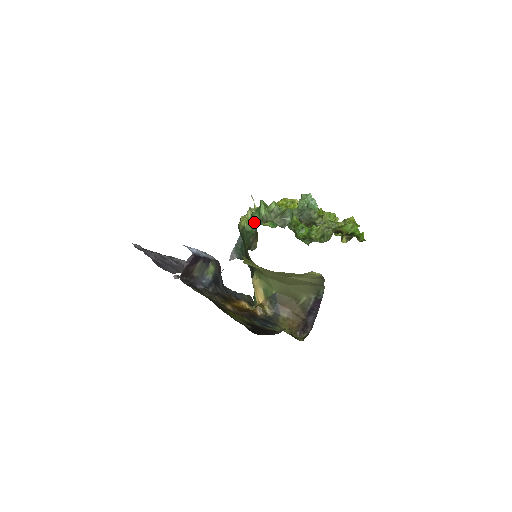
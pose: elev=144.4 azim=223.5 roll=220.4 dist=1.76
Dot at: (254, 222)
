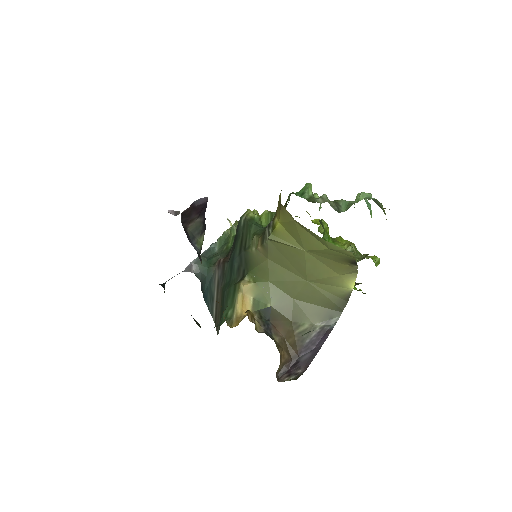
Dot at: occluded
